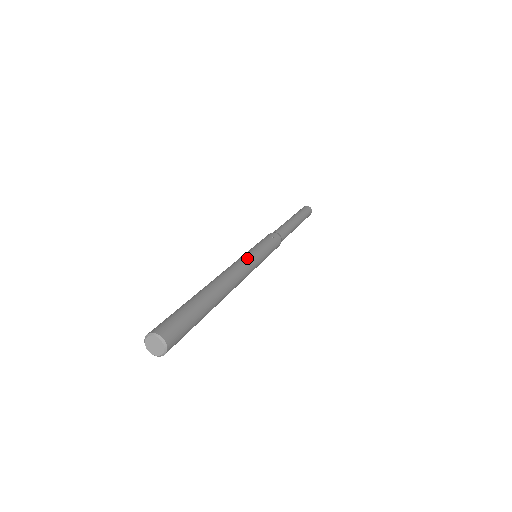
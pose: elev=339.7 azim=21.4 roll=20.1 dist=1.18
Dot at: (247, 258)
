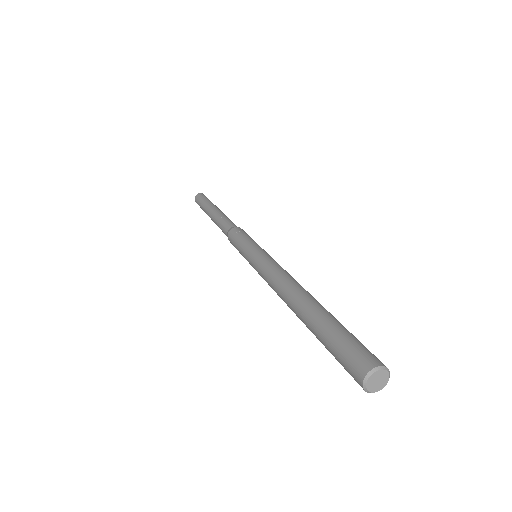
Dot at: (266, 261)
